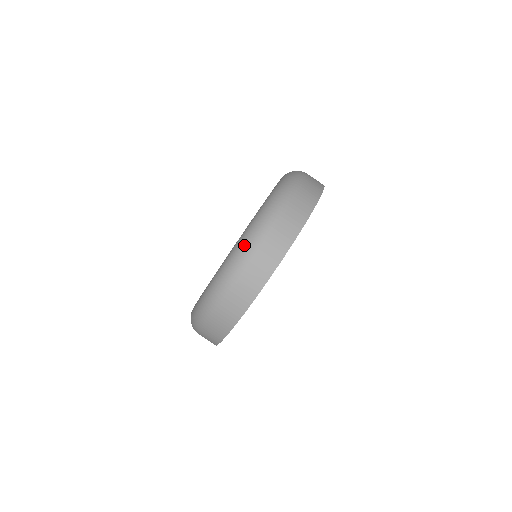
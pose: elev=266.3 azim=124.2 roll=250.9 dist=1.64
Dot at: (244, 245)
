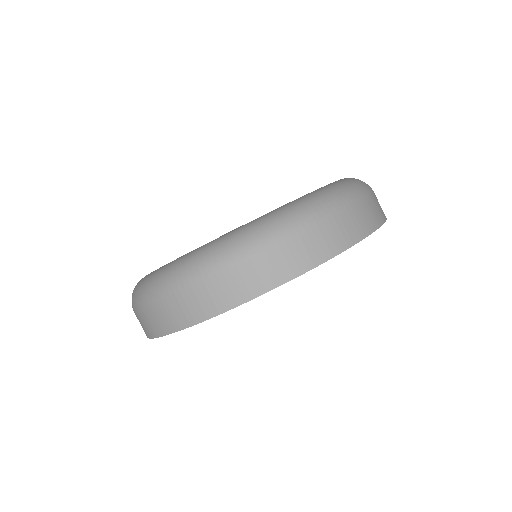
Dot at: (320, 200)
